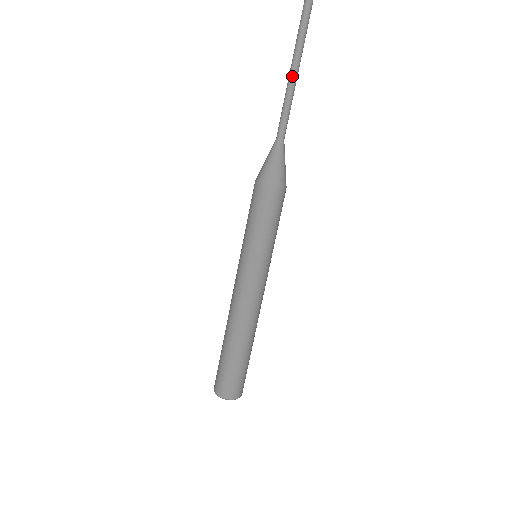
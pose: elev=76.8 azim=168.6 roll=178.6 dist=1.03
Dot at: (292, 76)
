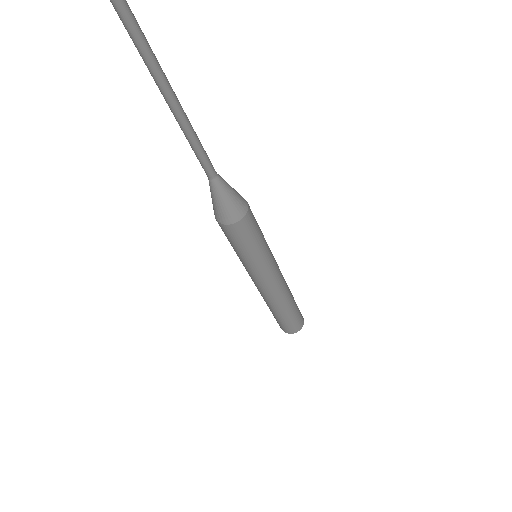
Dot at: (178, 123)
